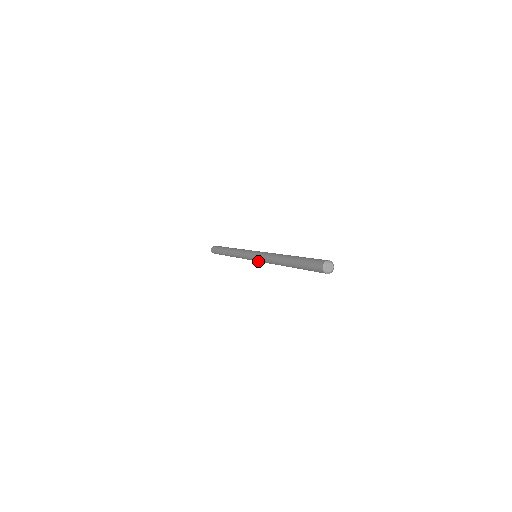
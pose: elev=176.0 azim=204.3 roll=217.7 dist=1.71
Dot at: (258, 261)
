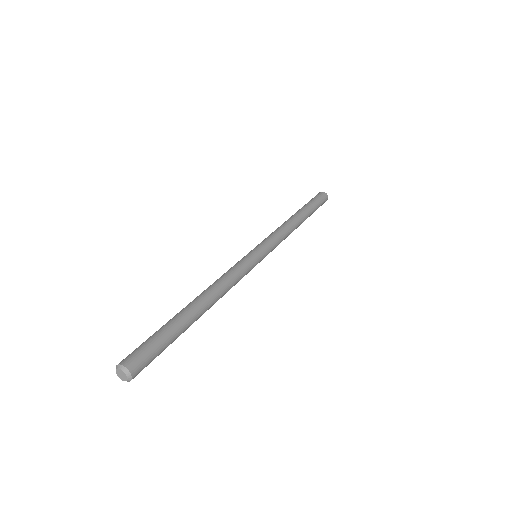
Dot at: occluded
